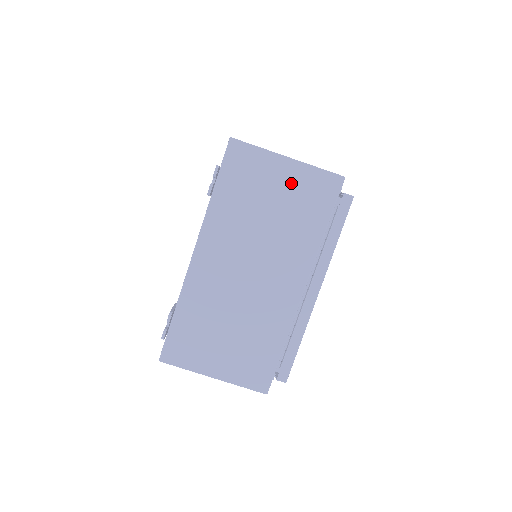
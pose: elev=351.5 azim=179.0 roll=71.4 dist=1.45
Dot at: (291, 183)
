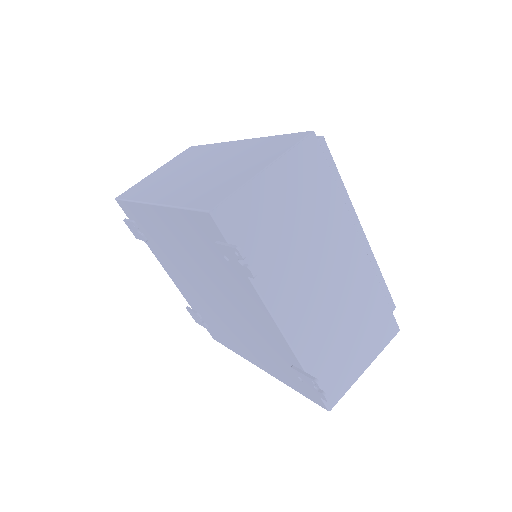
Dot at: (286, 185)
